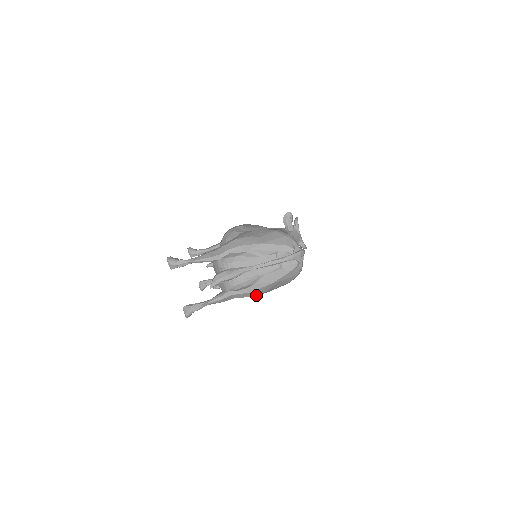
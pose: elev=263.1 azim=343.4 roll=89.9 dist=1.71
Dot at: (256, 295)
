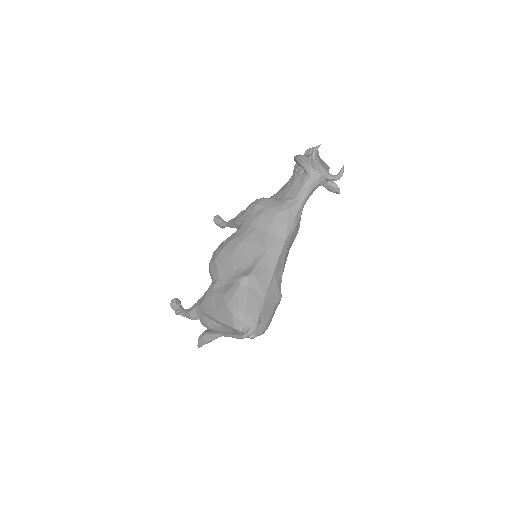
Dot at: occluded
